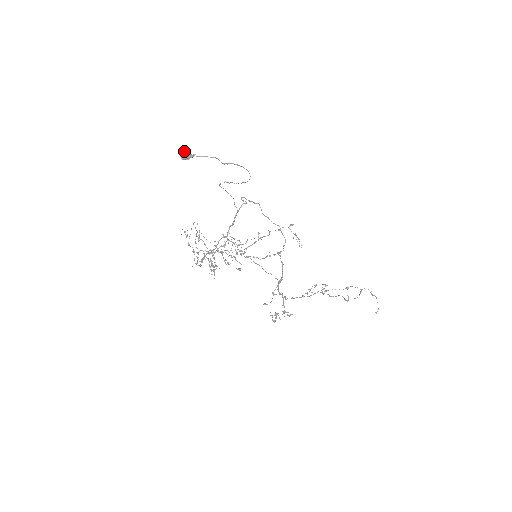
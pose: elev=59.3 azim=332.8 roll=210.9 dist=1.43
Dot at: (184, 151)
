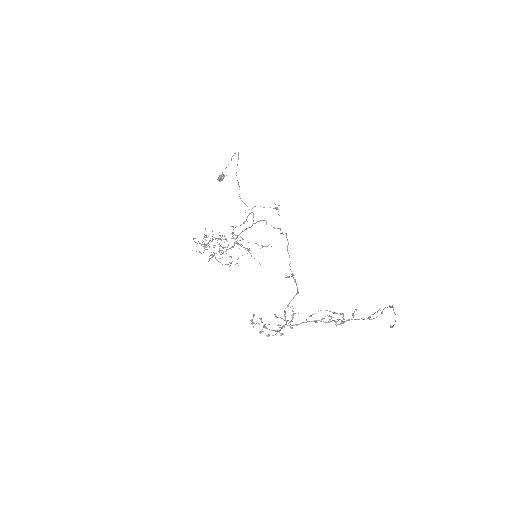
Dot at: occluded
